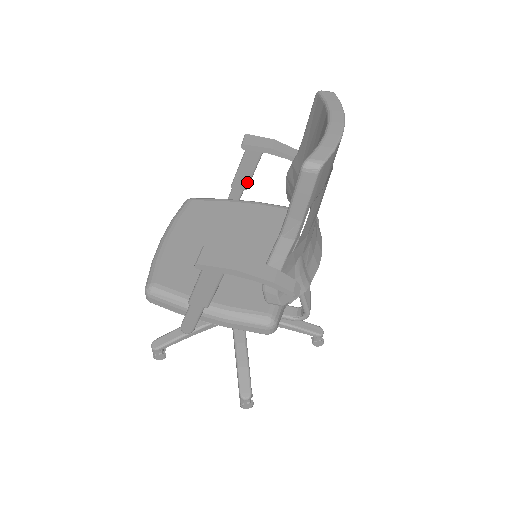
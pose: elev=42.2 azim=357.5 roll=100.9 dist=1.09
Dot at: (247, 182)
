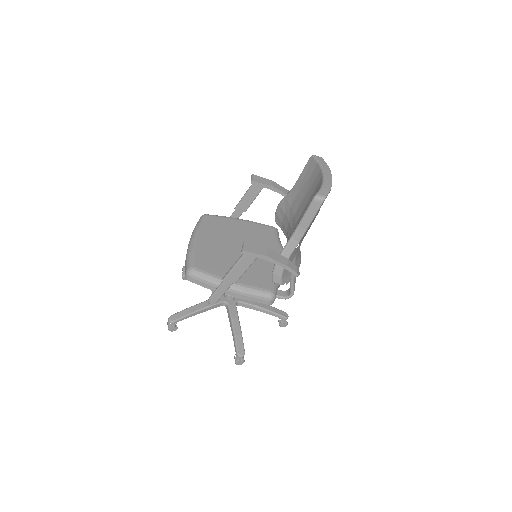
Dot at: (247, 207)
